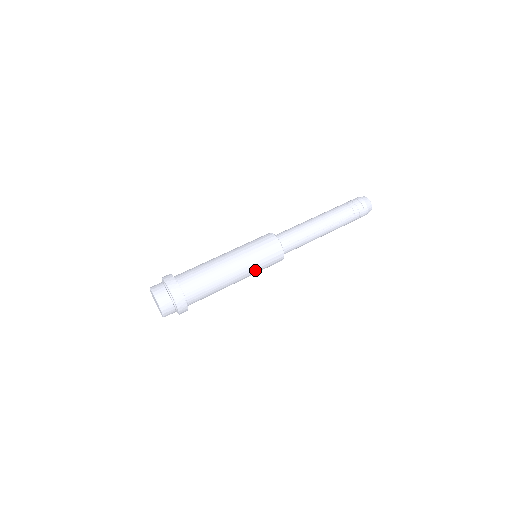
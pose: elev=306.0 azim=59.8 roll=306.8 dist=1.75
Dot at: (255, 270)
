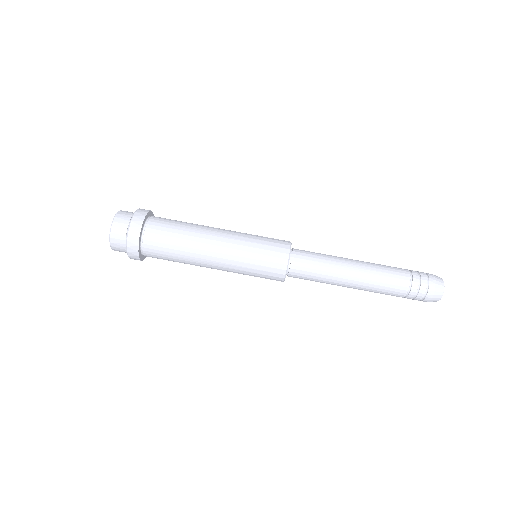
Dot at: occluded
